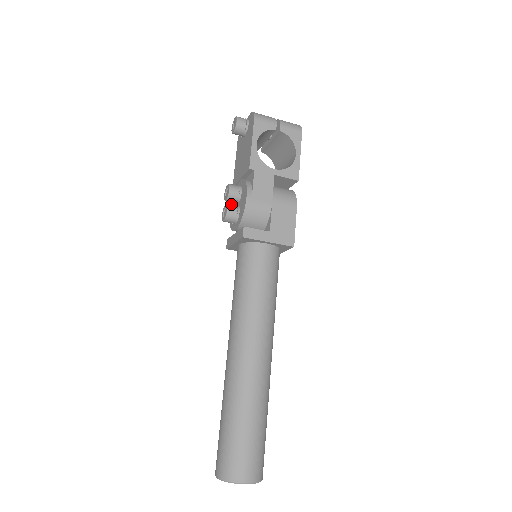
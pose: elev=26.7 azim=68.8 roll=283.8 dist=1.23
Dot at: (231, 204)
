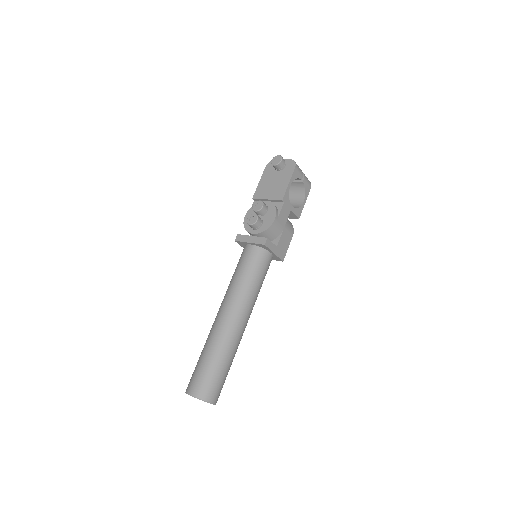
Dot at: (248, 210)
